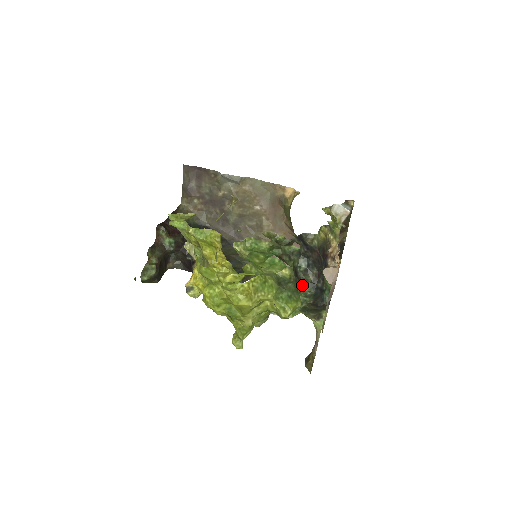
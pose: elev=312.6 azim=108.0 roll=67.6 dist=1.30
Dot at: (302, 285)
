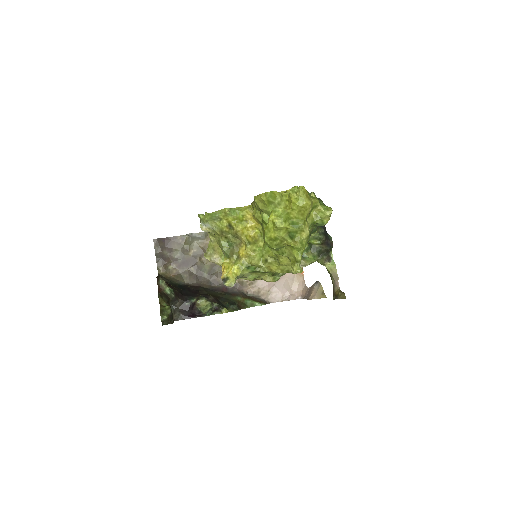
Dot at: occluded
